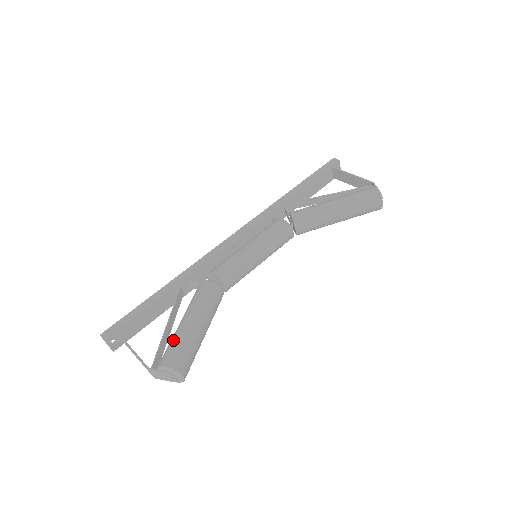
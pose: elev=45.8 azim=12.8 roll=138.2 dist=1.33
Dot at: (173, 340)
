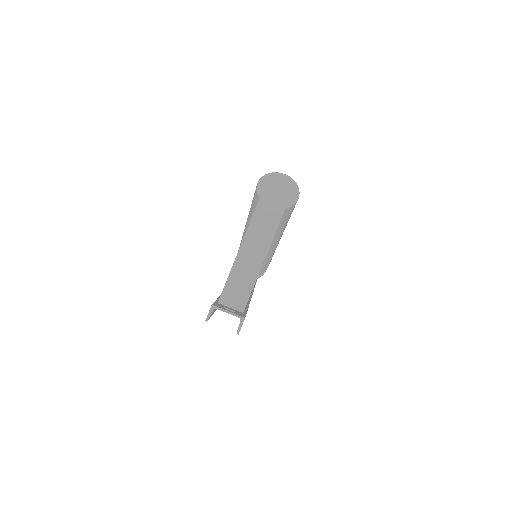
Dot at: (249, 213)
